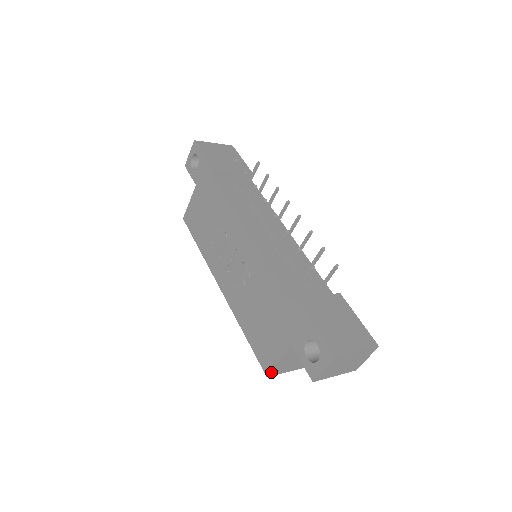
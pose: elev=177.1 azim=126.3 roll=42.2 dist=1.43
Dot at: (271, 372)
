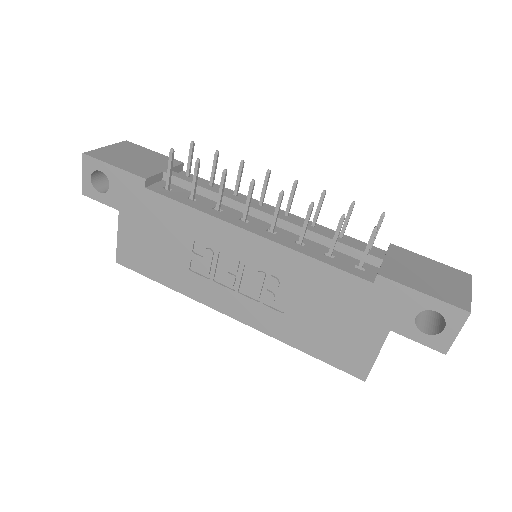
Dot at: (368, 373)
